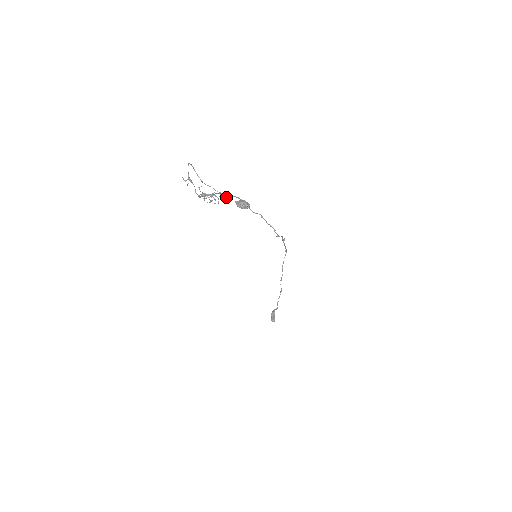
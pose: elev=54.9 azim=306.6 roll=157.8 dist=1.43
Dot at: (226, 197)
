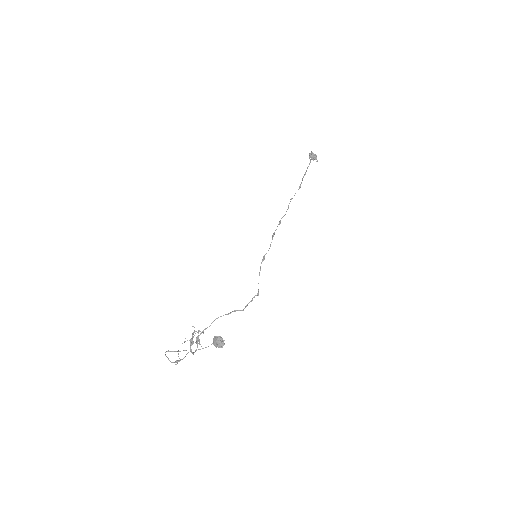
Dot at: occluded
